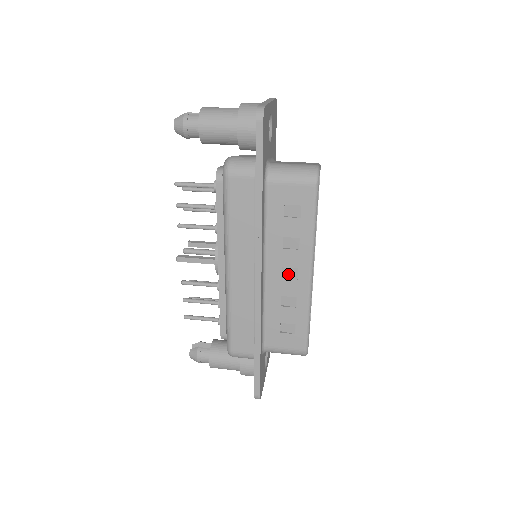
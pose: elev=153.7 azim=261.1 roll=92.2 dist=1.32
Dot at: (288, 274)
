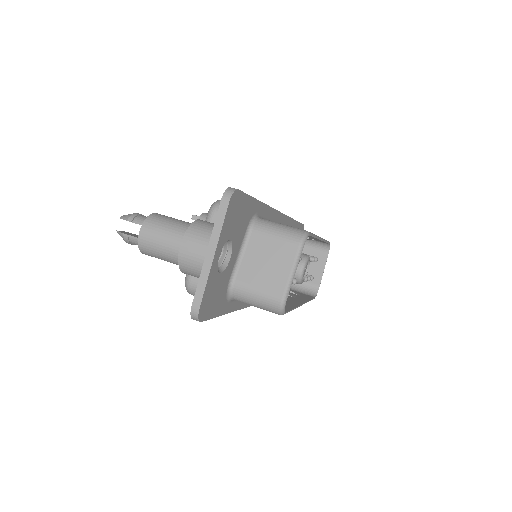
Dot at: occluded
